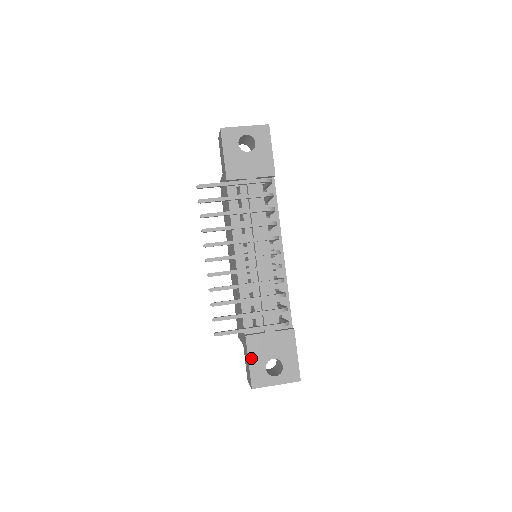
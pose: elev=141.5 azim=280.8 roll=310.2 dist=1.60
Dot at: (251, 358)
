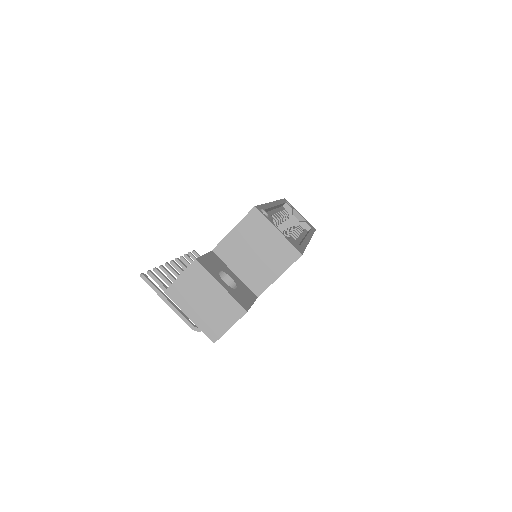
Dot at: occluded
